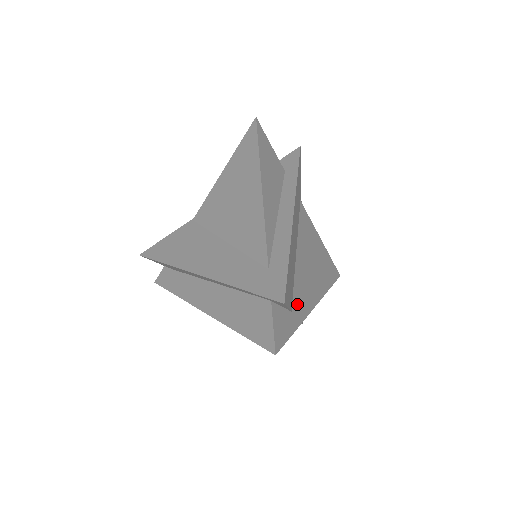
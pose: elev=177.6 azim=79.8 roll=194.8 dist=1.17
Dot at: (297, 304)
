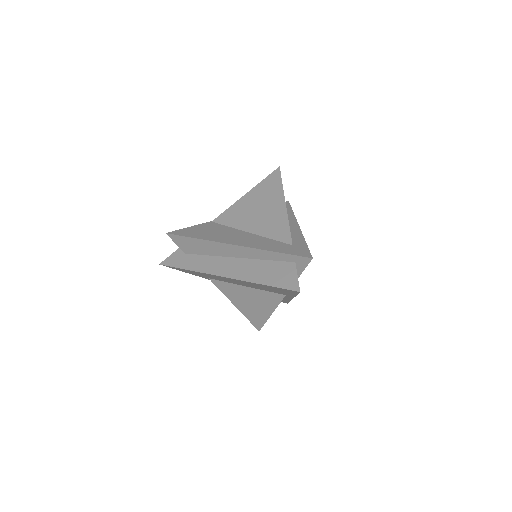
Dot at: occluded
